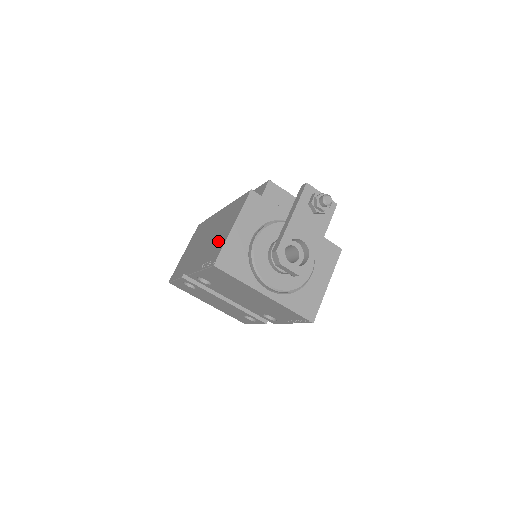
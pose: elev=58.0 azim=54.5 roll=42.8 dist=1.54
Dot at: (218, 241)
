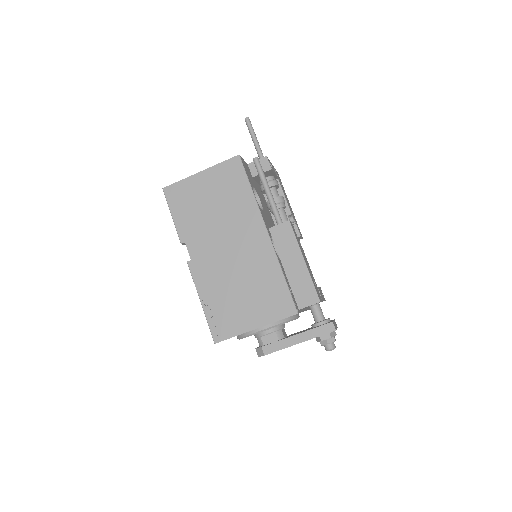
Dot at: (235, 309)
